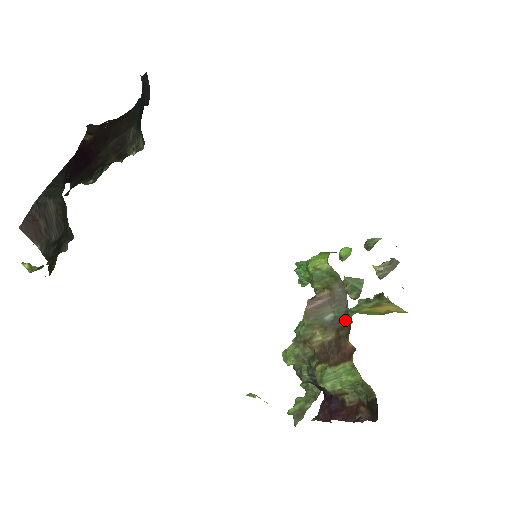
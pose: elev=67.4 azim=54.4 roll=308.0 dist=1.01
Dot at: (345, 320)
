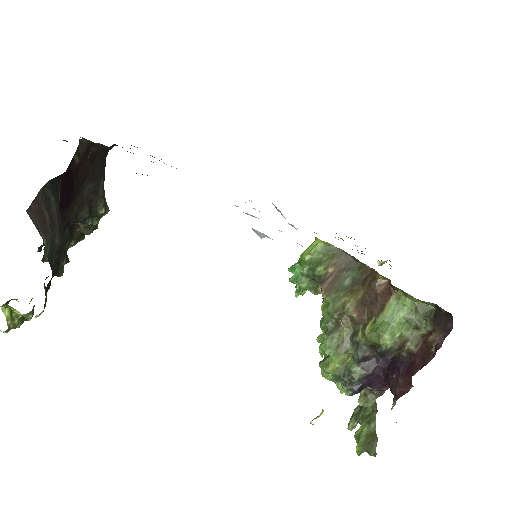
Dot at: (363, 272)
